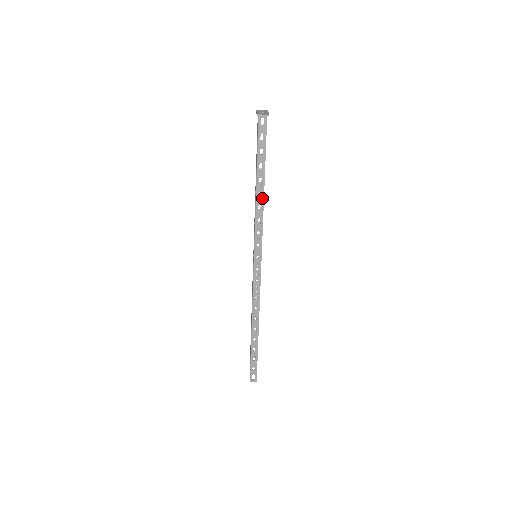
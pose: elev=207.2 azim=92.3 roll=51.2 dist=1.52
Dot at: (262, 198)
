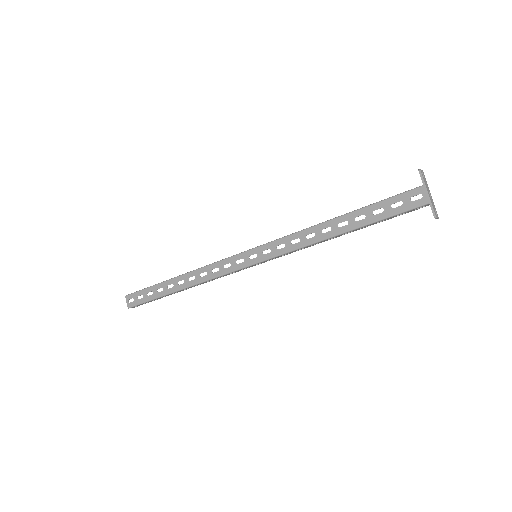
Dot at: (329, 239)
